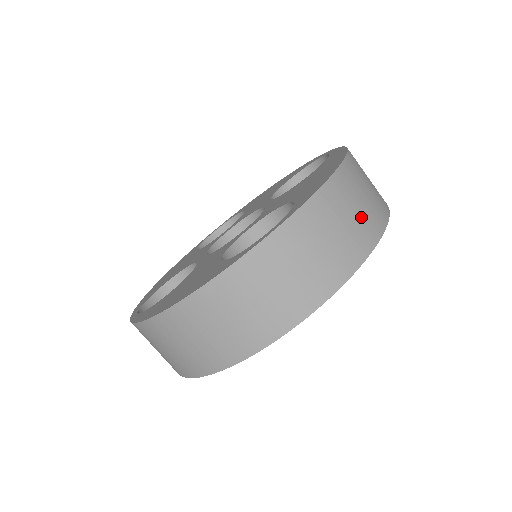
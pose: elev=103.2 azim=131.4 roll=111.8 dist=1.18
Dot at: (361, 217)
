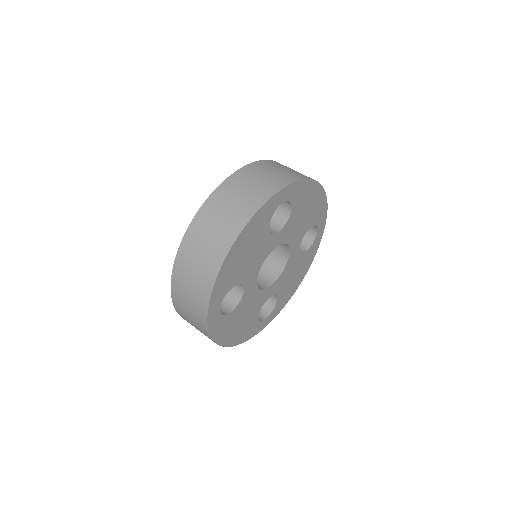
Dot at: (298, 172)
